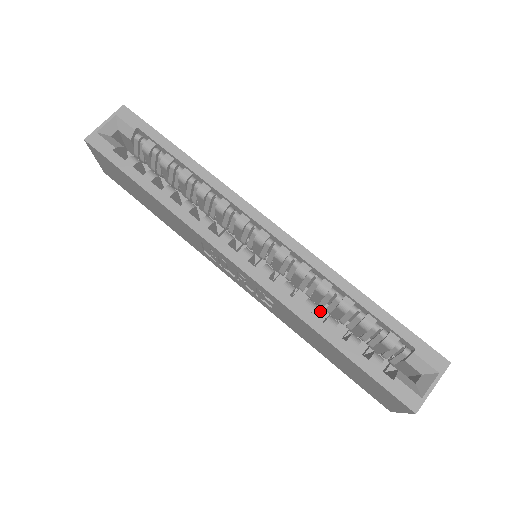
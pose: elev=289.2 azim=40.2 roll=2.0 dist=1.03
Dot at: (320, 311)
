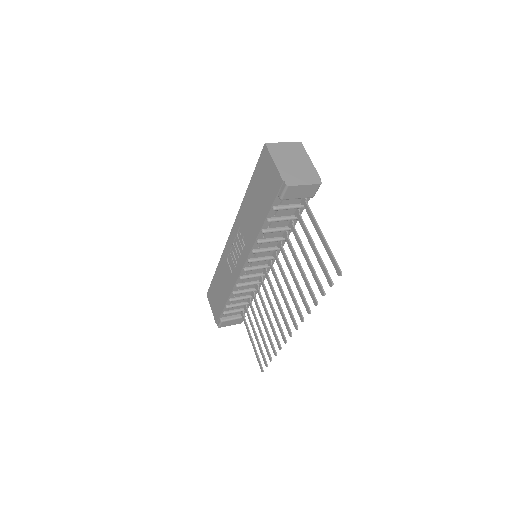
Dot at: occluded
